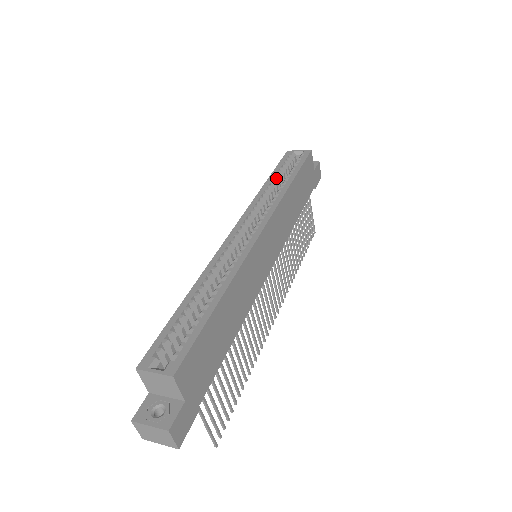
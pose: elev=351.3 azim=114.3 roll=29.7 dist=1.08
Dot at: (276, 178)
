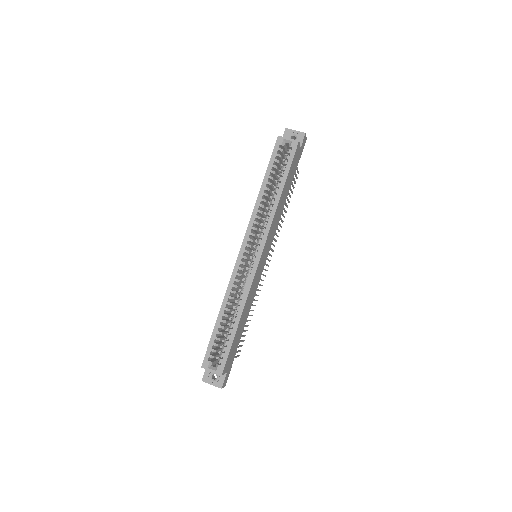
Dot at: (269, 183)
